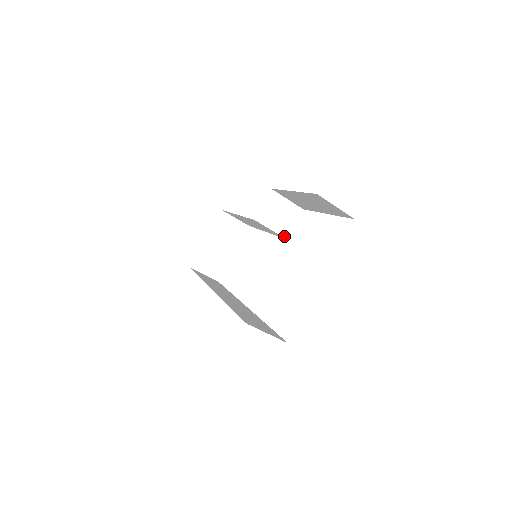
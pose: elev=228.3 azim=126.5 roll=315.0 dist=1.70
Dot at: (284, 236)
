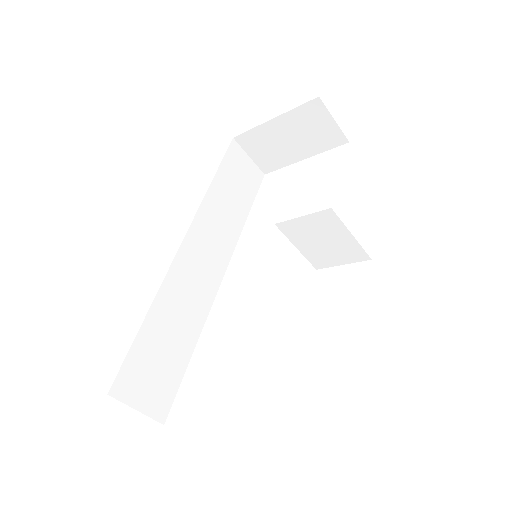
Dot at: (314, 264)
